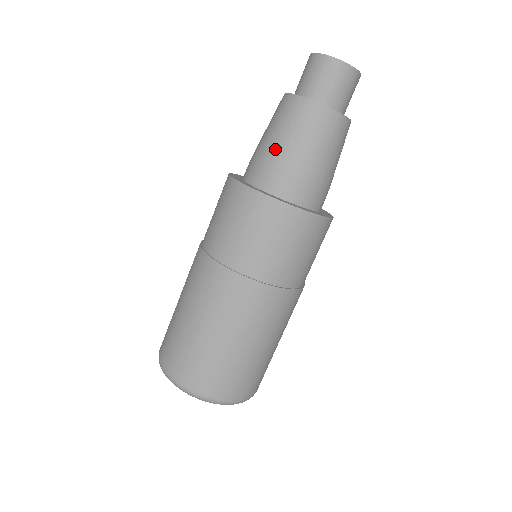
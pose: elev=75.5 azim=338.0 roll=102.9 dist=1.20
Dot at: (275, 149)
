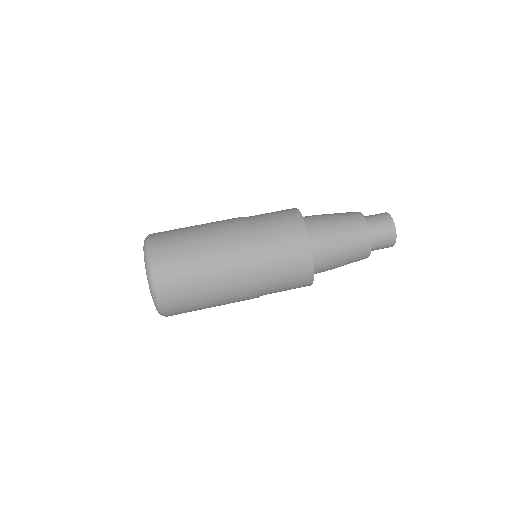
Dot at: occluded
